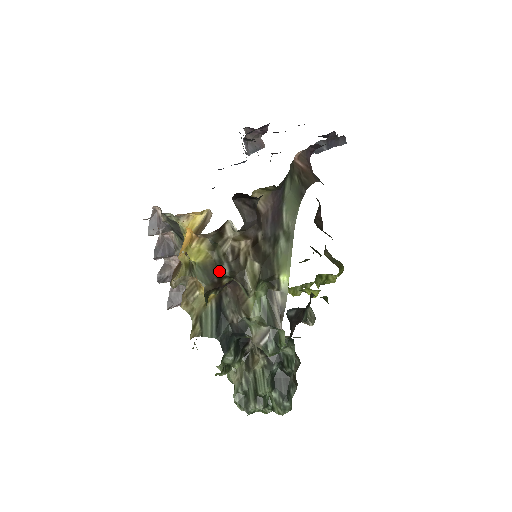
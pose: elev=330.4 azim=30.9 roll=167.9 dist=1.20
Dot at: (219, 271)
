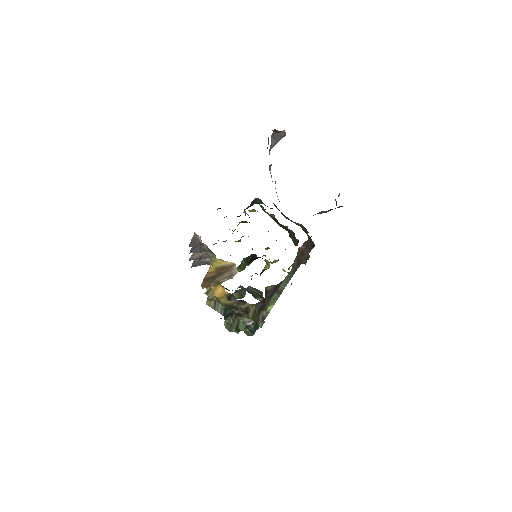
Dot at: (235, 309)
